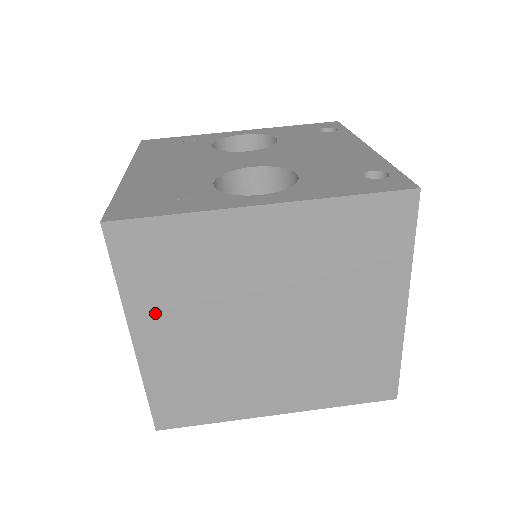
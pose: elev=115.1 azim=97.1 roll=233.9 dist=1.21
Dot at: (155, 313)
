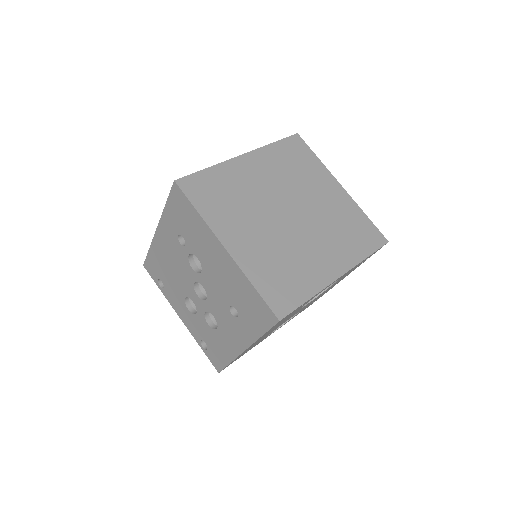
Dot at: (227, 225)
